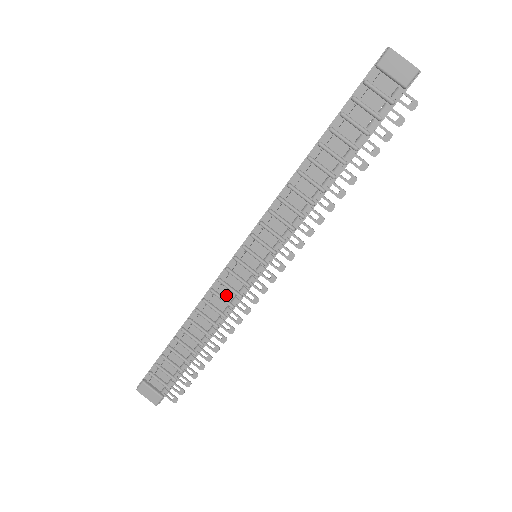
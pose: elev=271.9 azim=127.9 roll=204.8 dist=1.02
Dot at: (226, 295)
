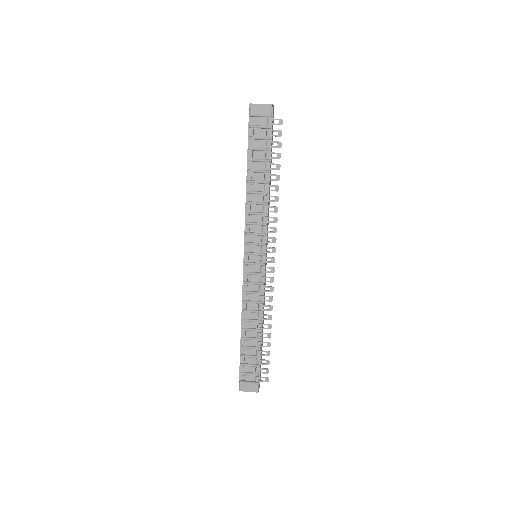
Dot at: (254, 289)
